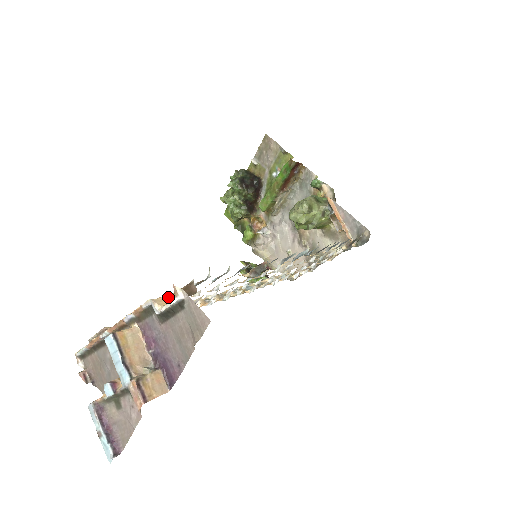
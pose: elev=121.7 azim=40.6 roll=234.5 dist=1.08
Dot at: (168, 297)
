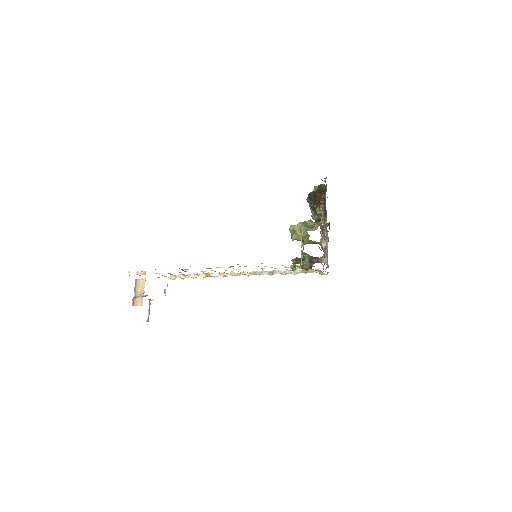
Dot at: (143, 272)
